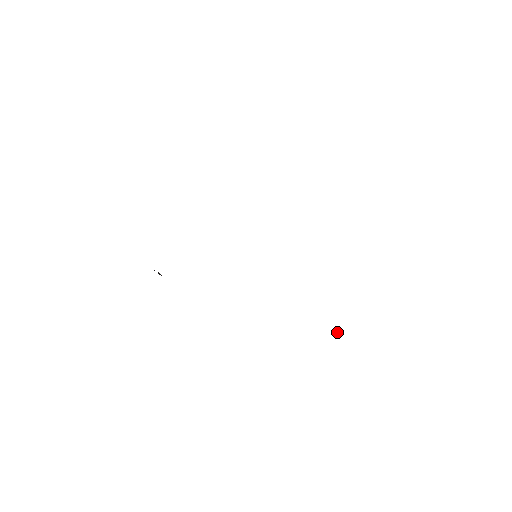
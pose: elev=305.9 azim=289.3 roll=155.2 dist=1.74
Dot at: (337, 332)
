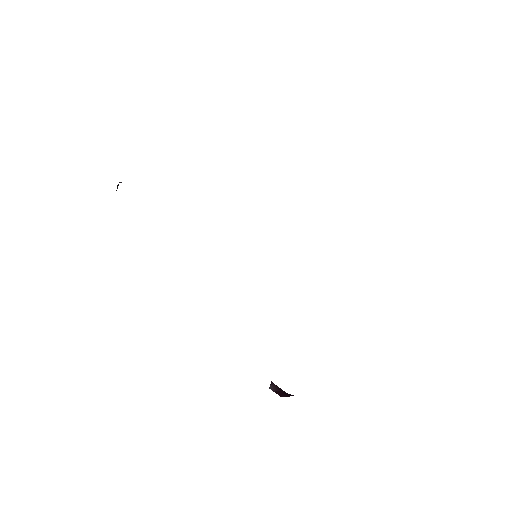
Dot at: (284, 393)
